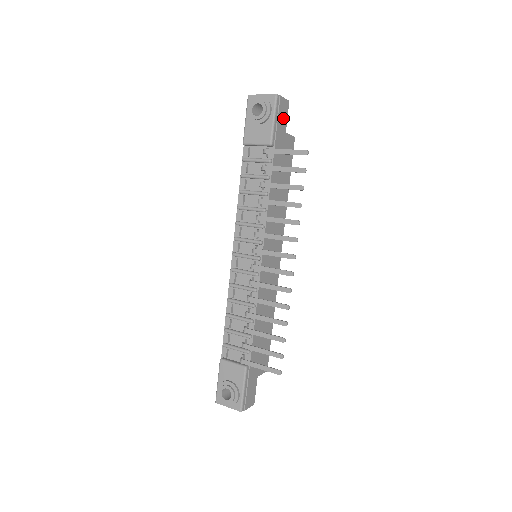
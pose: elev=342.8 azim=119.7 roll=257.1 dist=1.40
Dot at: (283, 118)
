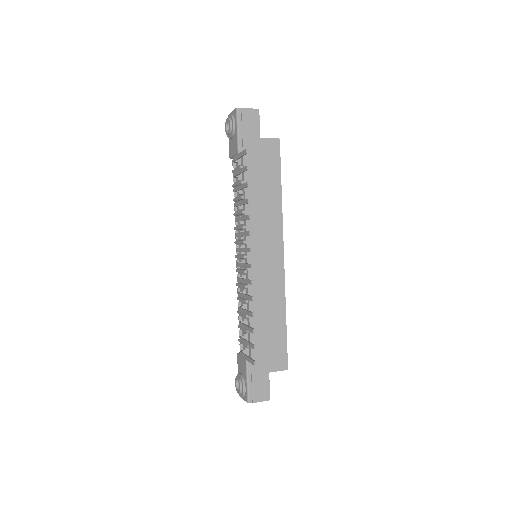
Dot at: (252, 126)
